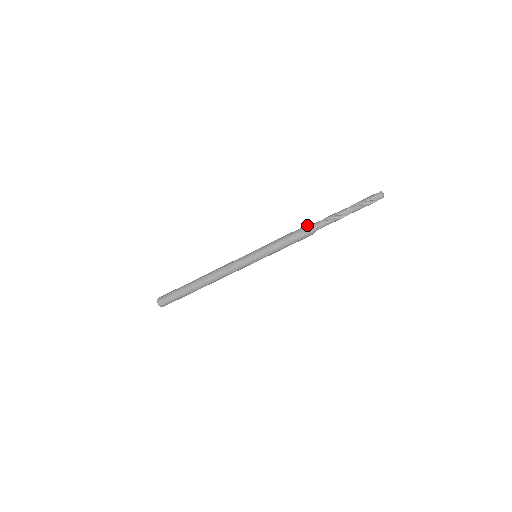
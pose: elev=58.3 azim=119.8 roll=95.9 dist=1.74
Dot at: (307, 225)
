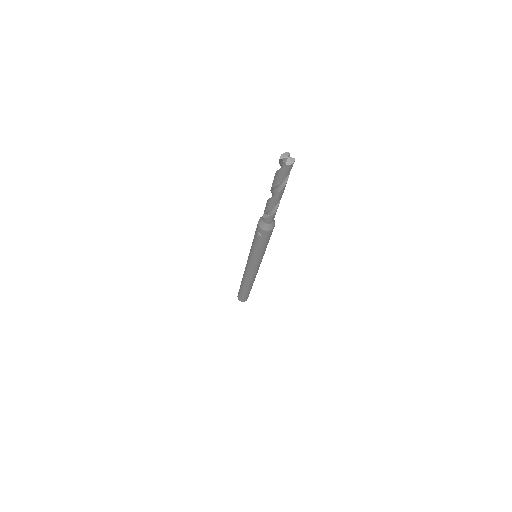
Dot at: (260, 229)
